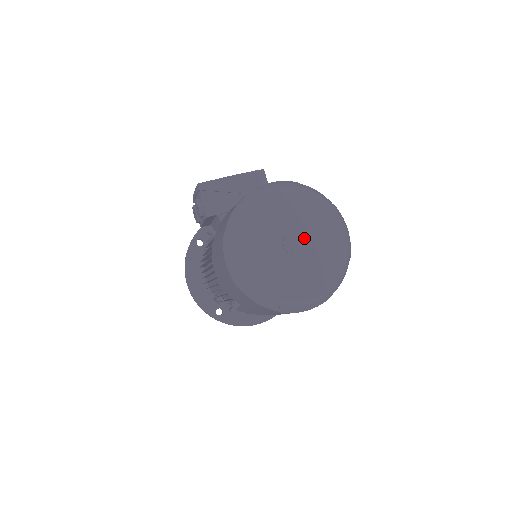
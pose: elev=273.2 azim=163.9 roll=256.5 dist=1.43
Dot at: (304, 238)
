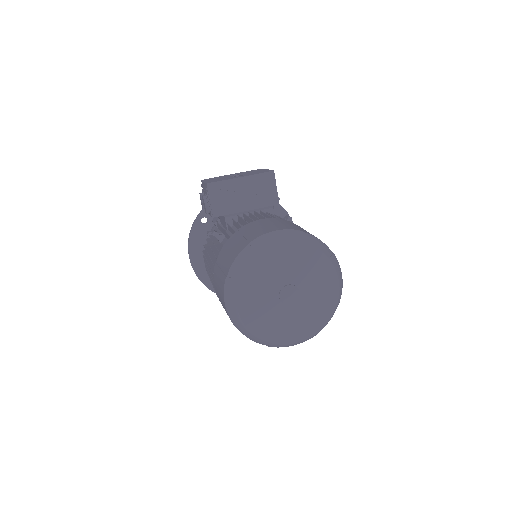
Dot at: (299, 290)
